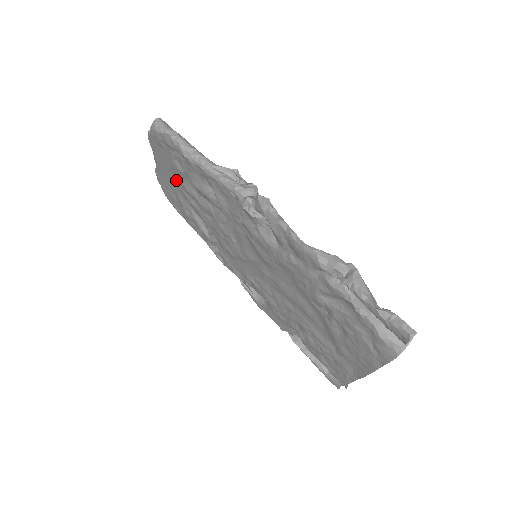
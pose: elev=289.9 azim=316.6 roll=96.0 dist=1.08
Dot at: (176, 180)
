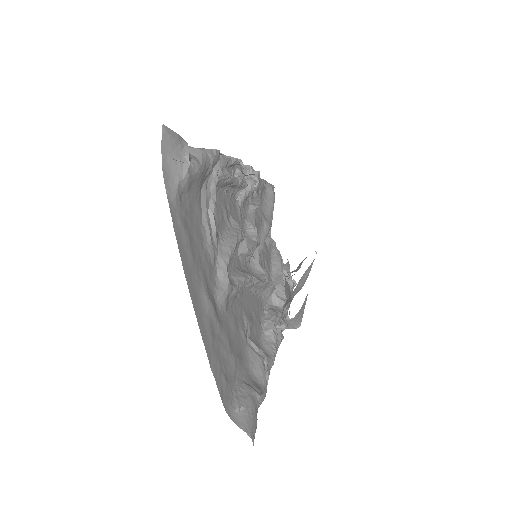
Dot at: occluded
